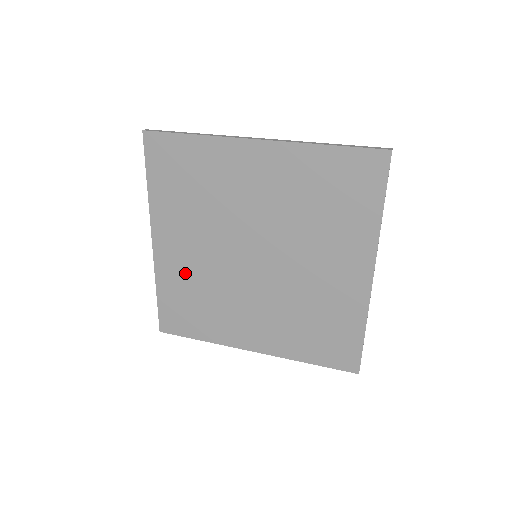
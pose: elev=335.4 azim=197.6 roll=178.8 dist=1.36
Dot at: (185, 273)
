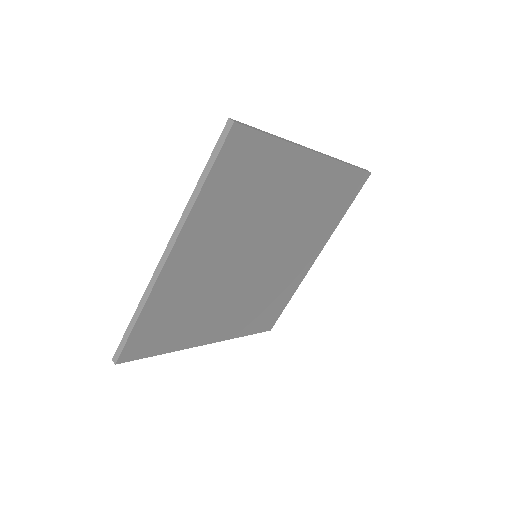
Dot at: (242, 315)
